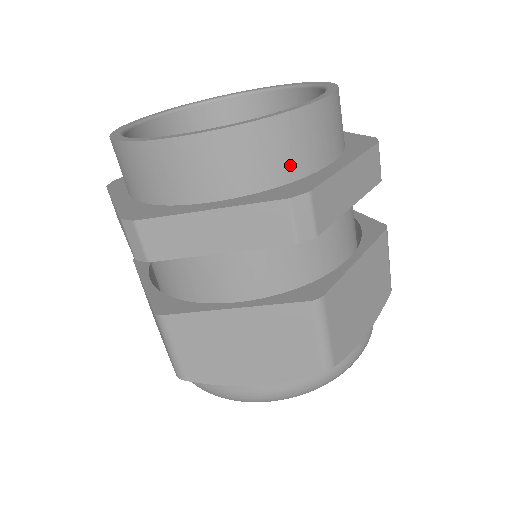
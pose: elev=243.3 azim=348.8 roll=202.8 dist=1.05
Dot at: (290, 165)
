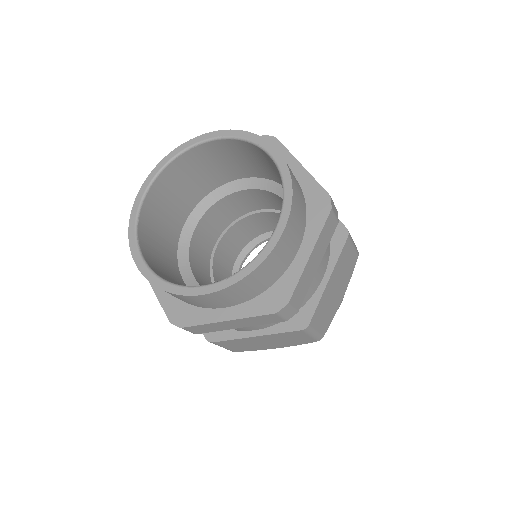
Dot at: (187, 302)
